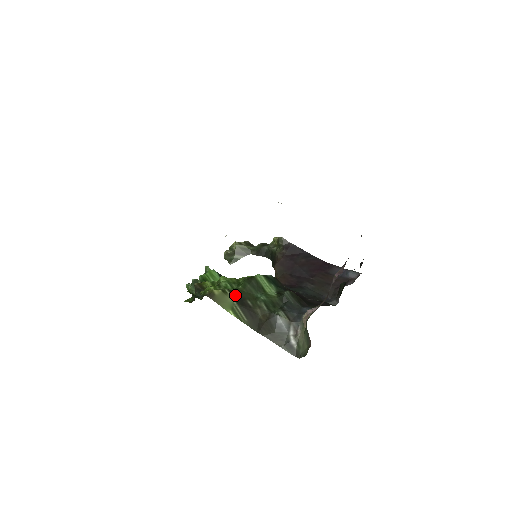
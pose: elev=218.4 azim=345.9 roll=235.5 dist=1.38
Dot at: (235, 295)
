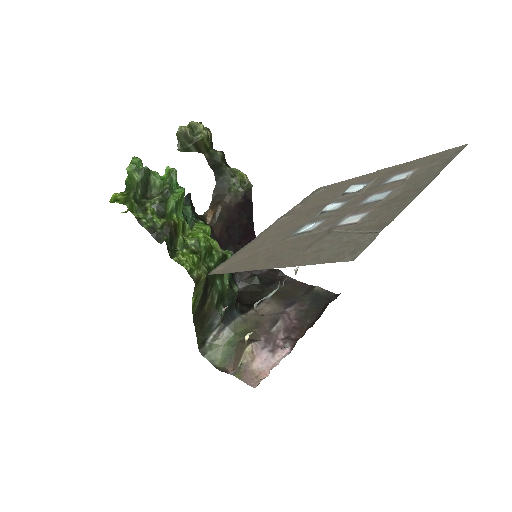
Dot at: (207, 279)
